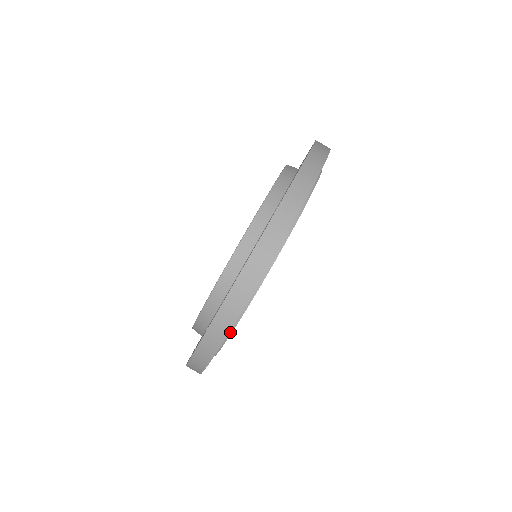
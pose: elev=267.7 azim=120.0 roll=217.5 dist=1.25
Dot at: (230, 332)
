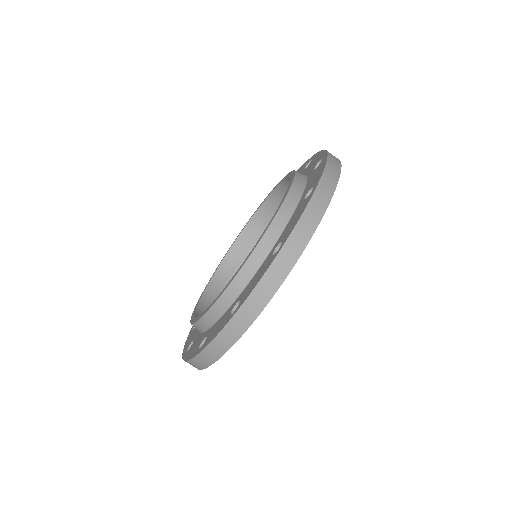
Dot at: occluded
